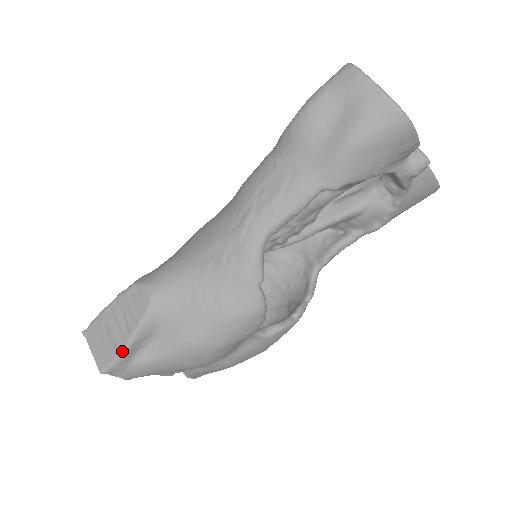
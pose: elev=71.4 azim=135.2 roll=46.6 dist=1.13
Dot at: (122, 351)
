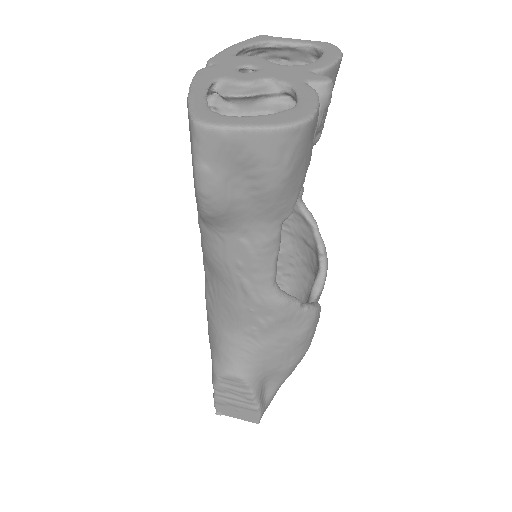
Dot at: (258, 409)
